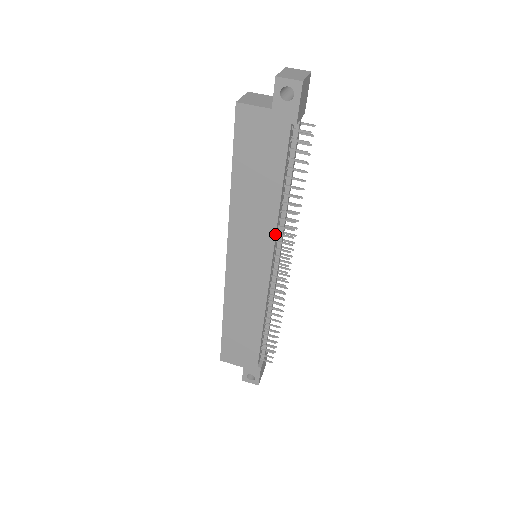
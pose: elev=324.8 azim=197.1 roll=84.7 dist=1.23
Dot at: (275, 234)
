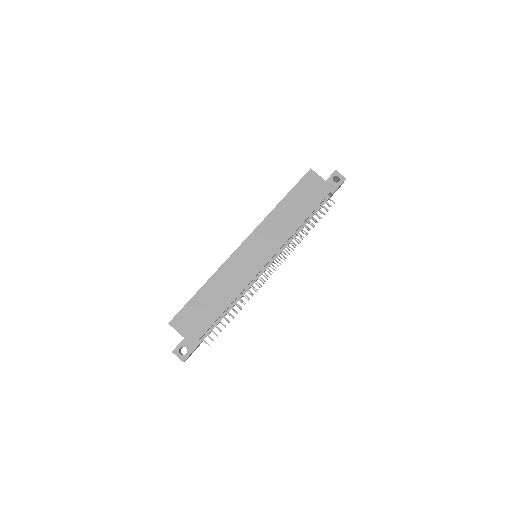
Dot at: (286, 241)
